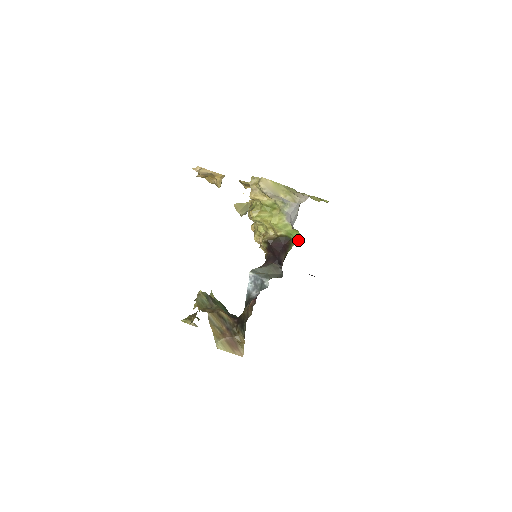
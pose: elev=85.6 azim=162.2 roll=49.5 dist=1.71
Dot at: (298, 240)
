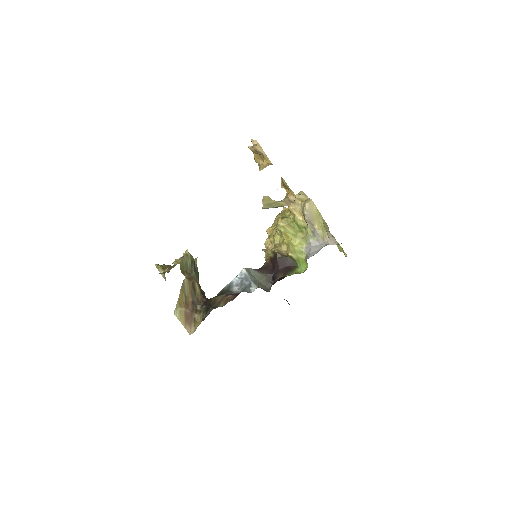
Dot at: (302, 271)
